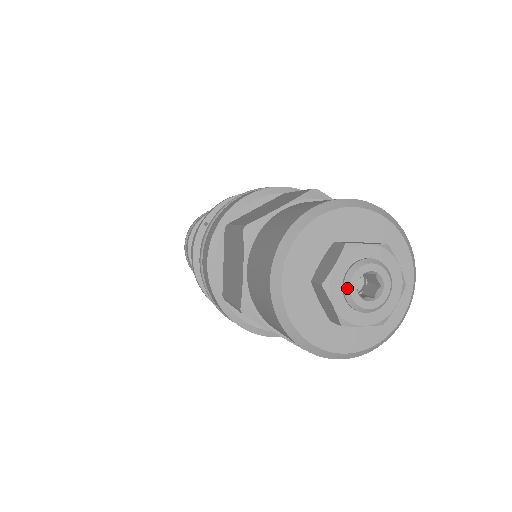
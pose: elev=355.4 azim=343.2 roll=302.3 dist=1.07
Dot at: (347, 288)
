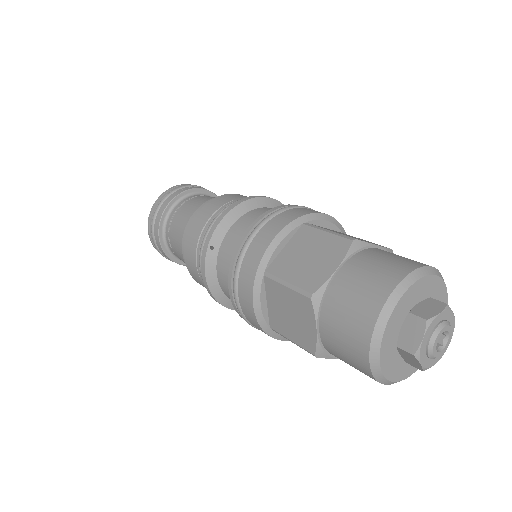
Dot at: (430, 351)
